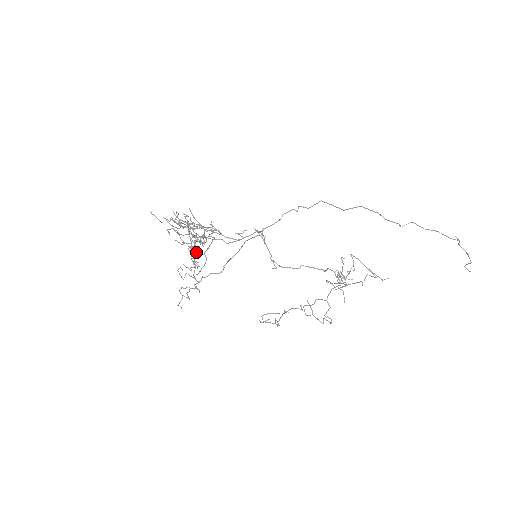
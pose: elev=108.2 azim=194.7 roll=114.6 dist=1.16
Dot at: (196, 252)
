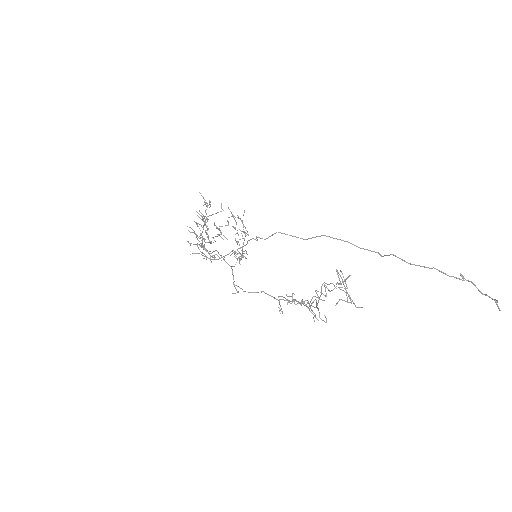
Dot at: (223, 239)
